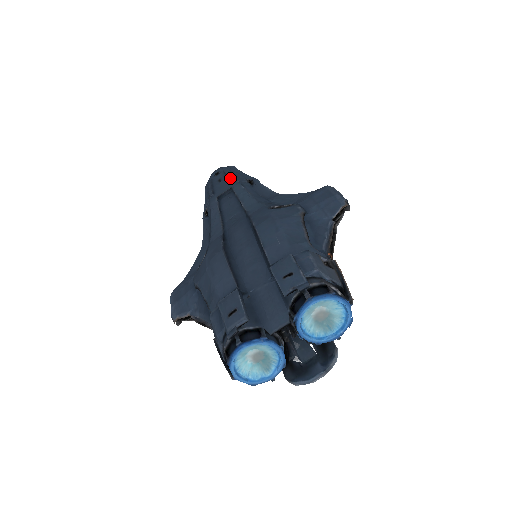
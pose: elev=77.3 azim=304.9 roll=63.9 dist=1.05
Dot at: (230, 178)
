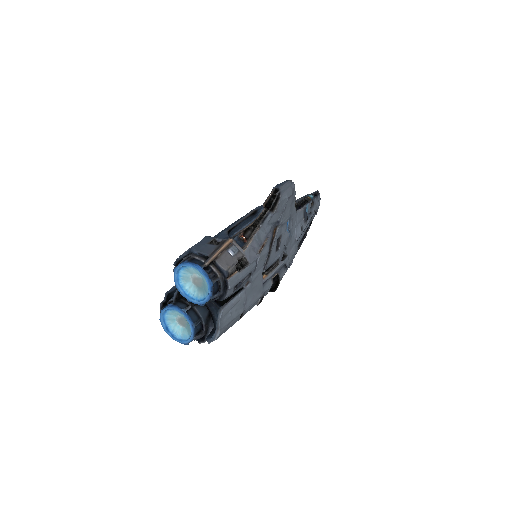
Dot at: occluded
